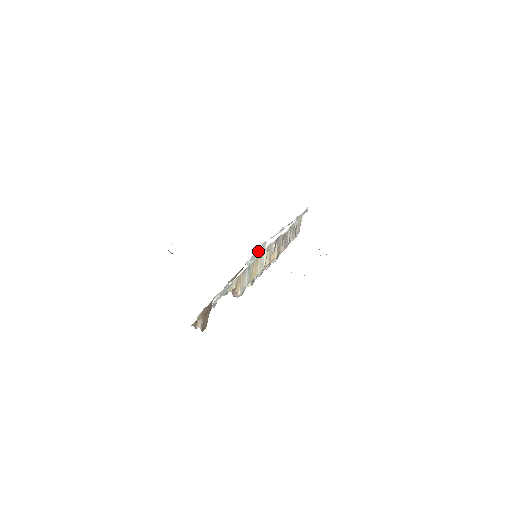
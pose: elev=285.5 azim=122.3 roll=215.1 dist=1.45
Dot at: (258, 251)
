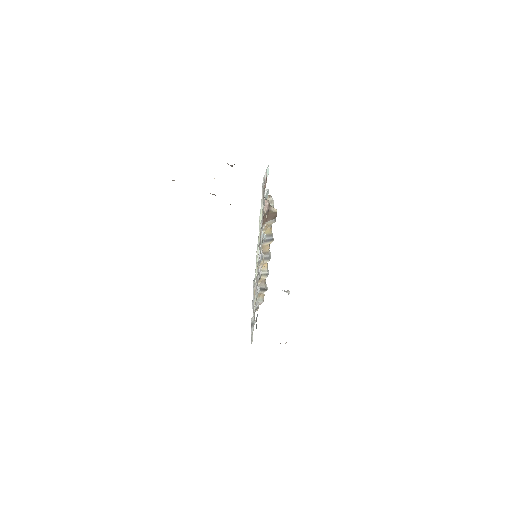
Dot at: occluded
